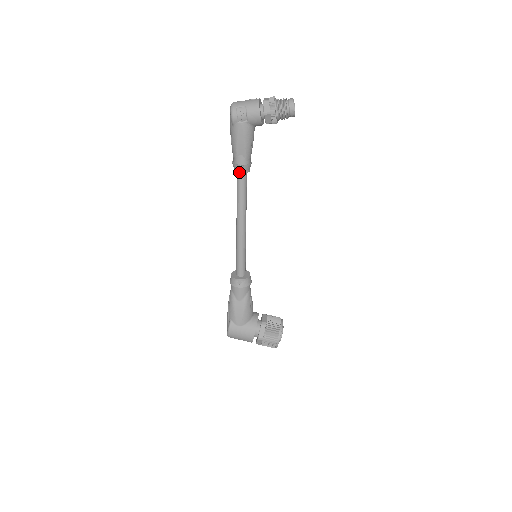
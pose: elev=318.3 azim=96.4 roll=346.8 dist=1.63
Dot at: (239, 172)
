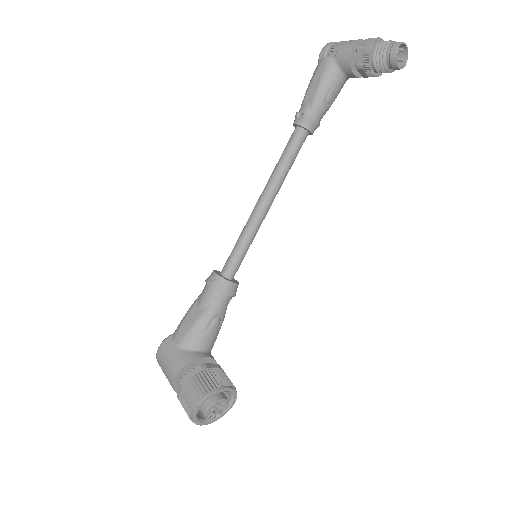
Dot at: (295, 123)
